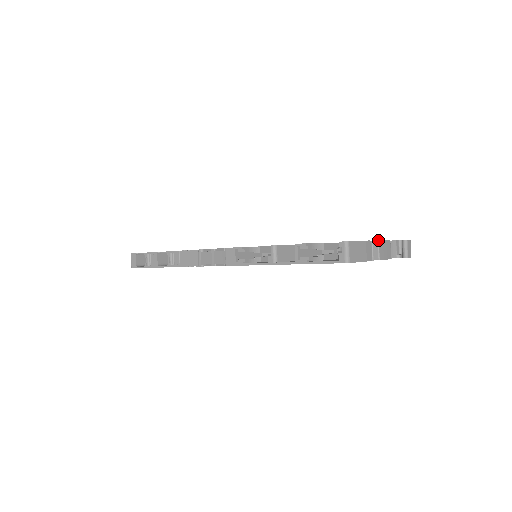
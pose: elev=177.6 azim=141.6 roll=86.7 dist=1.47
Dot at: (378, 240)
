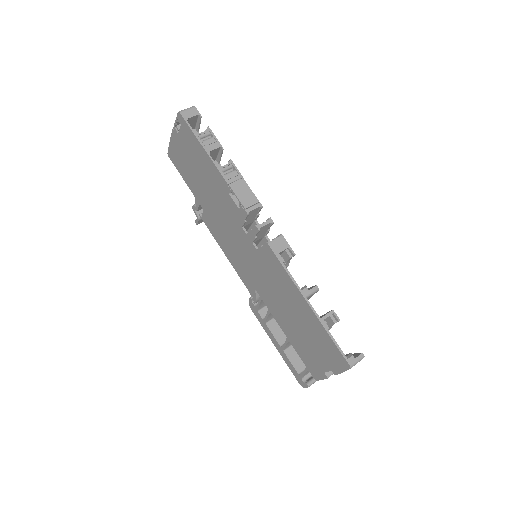
Dot at: occluded
